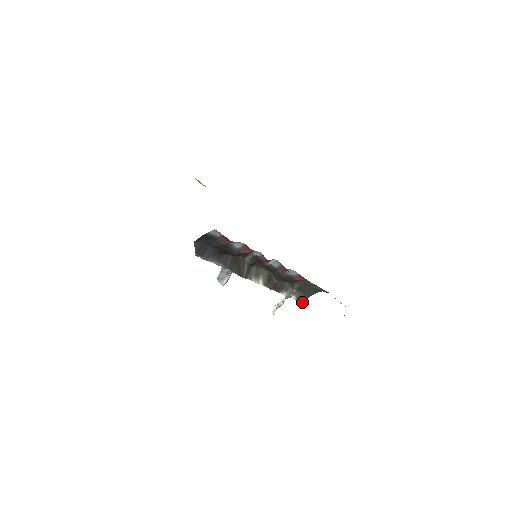
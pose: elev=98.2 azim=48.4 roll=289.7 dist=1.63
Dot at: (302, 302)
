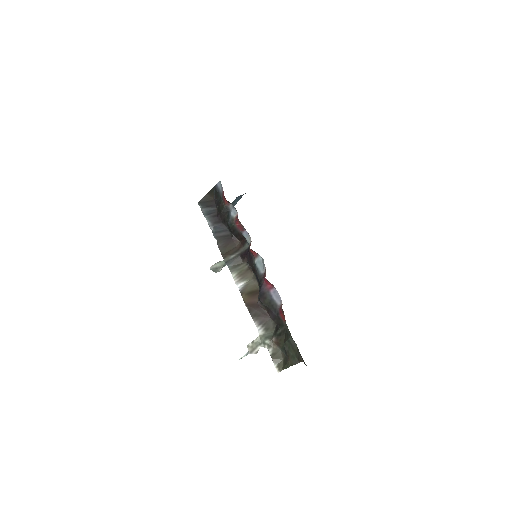
Dot at: (279, 371)
